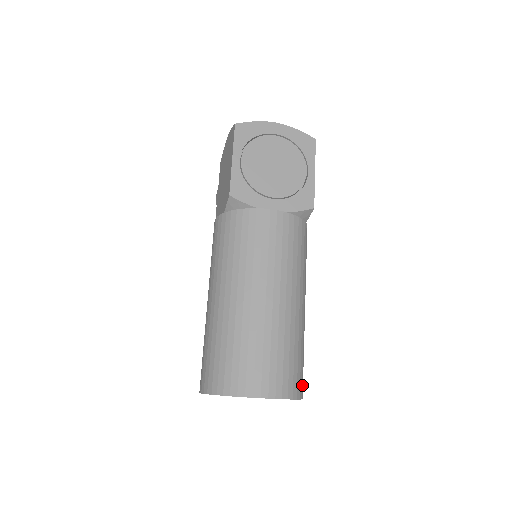
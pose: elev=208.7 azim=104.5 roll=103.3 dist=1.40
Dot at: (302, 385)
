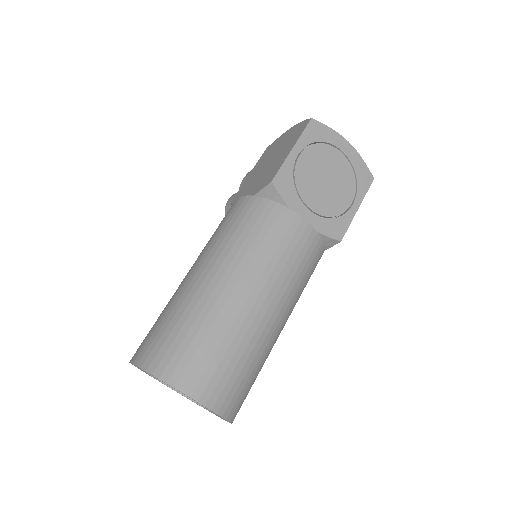
Dot at: (239, 409)
